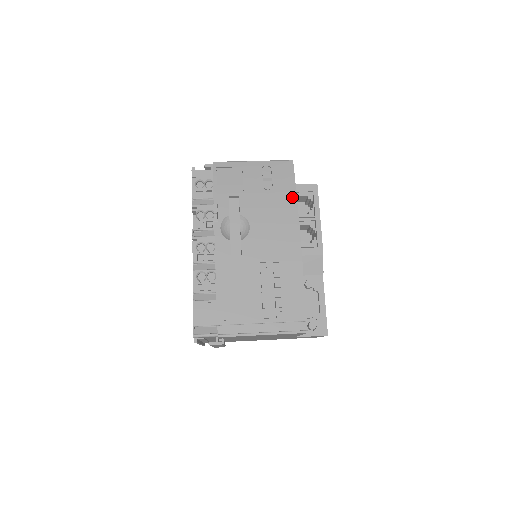
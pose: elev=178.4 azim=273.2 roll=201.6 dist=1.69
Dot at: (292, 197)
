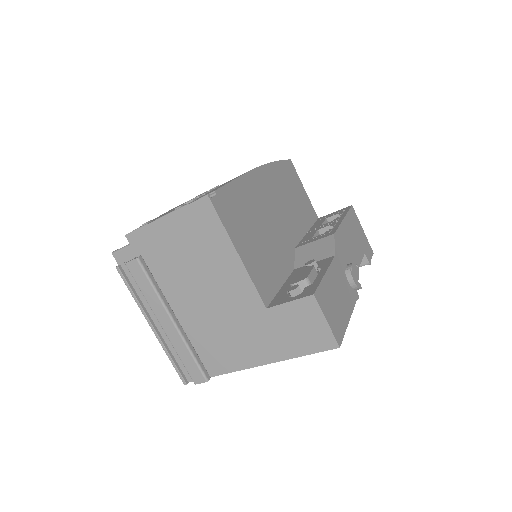
Dot at: occluded
